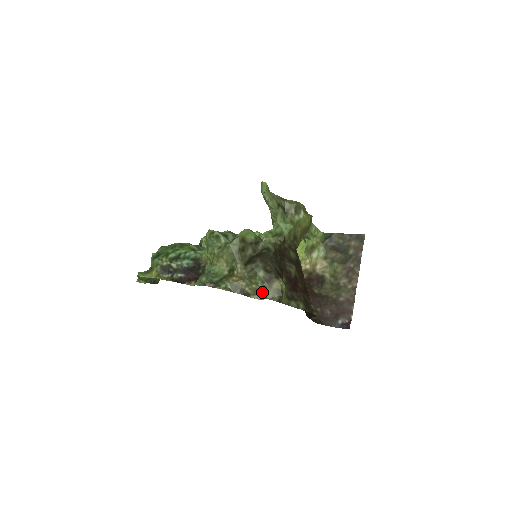
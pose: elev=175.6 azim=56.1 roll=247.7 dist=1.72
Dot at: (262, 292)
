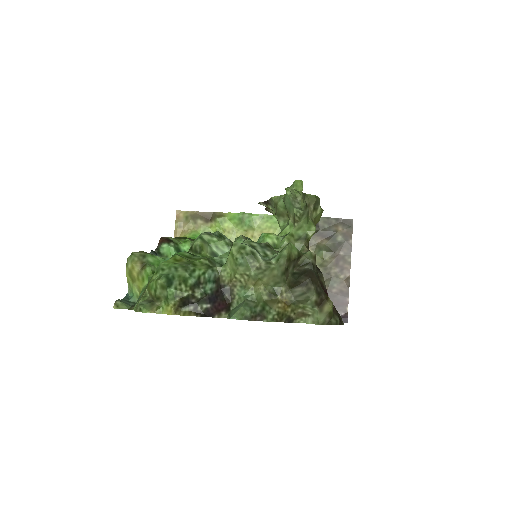
Dot at: (307, 315)
